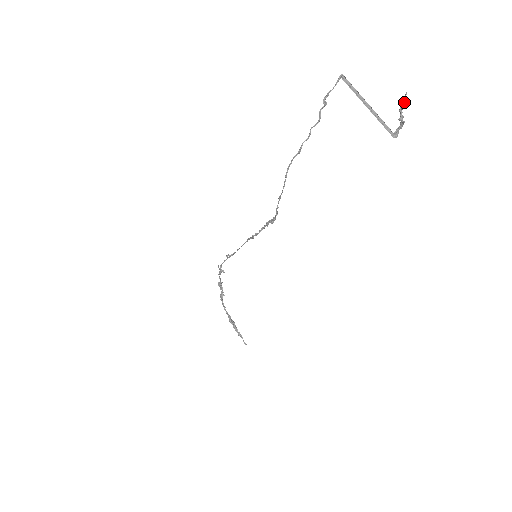
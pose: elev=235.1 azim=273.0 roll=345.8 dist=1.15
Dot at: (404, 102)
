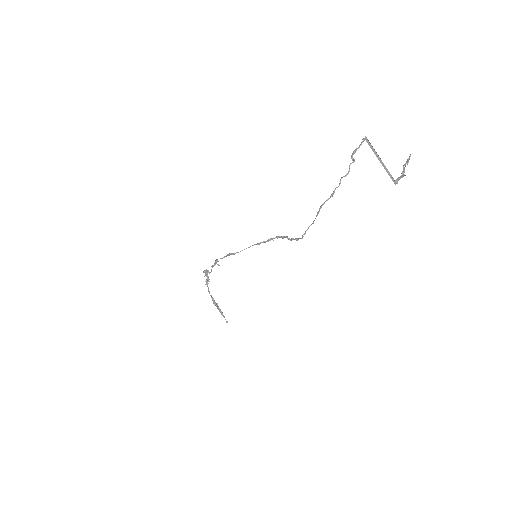
Dot at: (408, 161)
